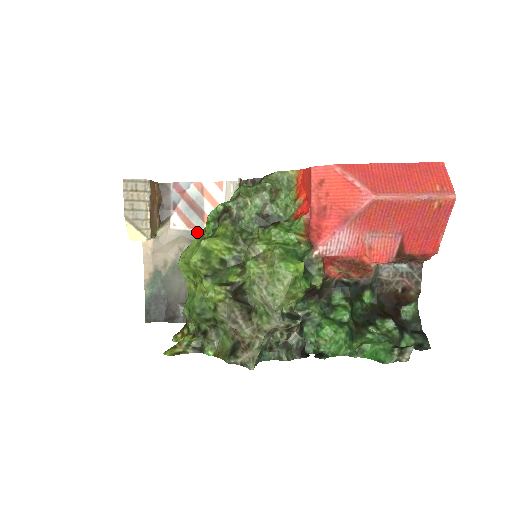
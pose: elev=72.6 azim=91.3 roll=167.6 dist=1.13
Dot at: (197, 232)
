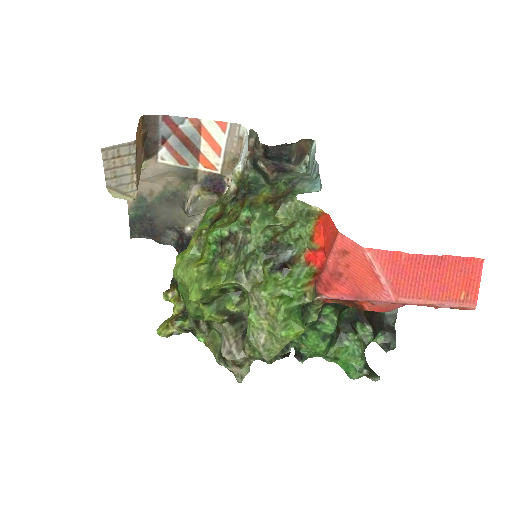
Dot at: (190, 169)
